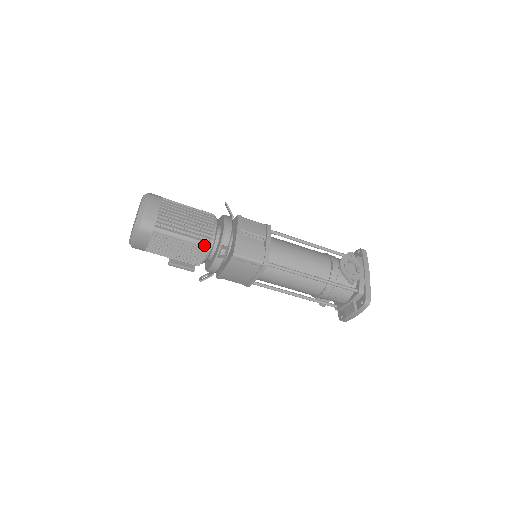
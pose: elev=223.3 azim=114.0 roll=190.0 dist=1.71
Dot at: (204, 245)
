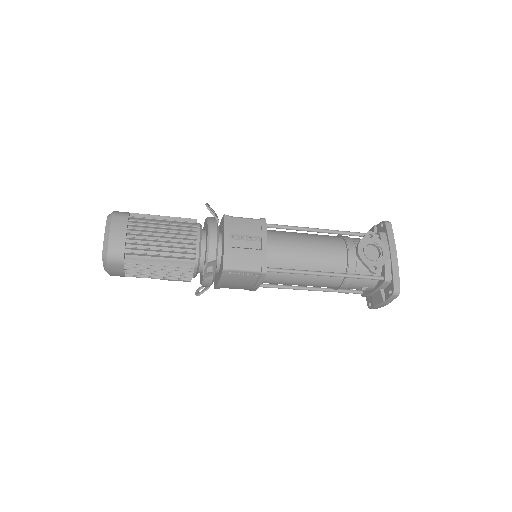
Dot at: (188, 263)
